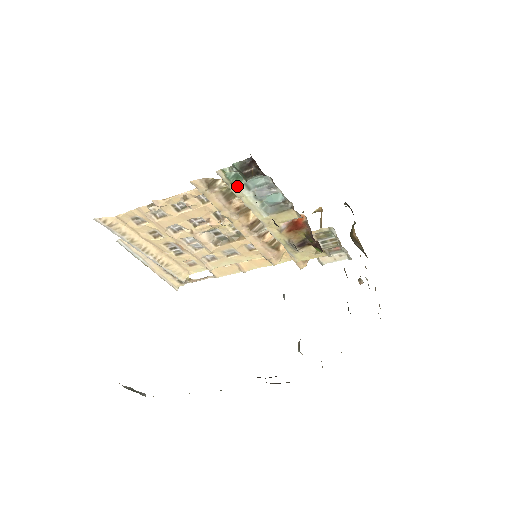
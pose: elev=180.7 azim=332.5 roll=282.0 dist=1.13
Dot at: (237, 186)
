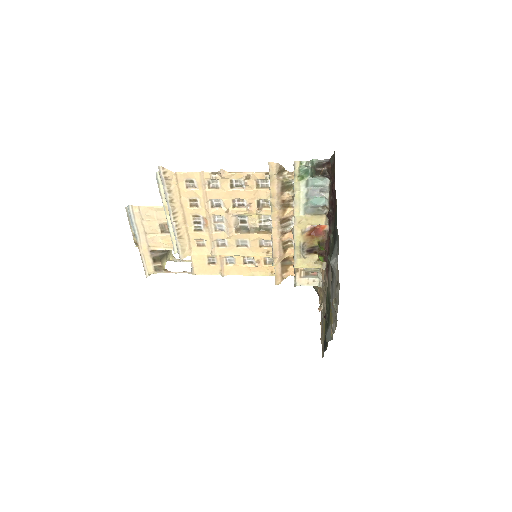
Dot at: (301, 180)
